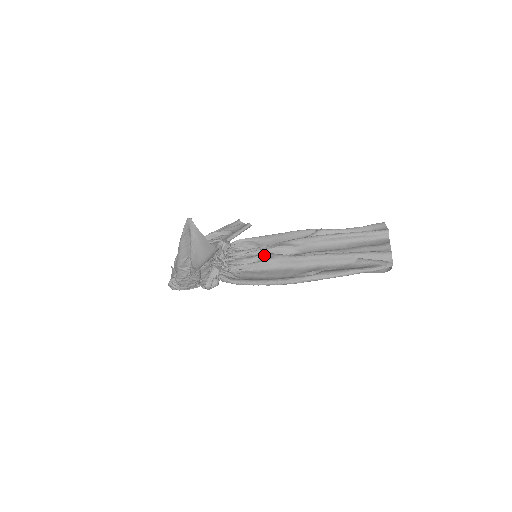
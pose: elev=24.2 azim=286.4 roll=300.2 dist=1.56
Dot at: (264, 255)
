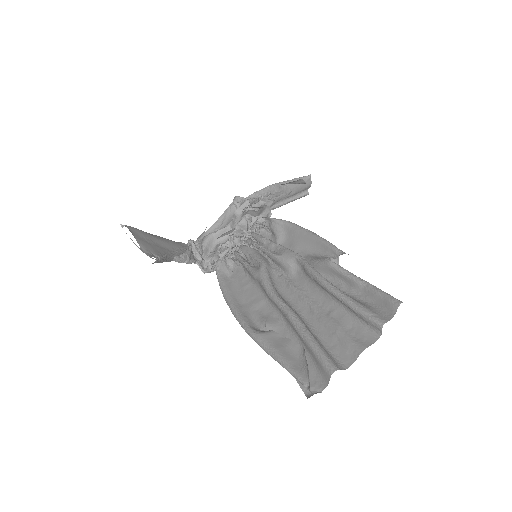
Dot at: (259, 261)
